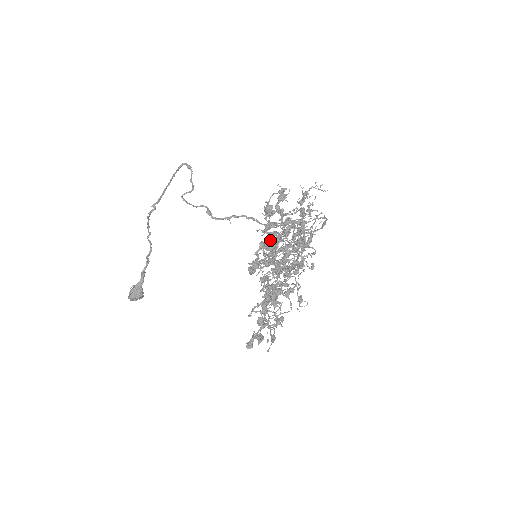
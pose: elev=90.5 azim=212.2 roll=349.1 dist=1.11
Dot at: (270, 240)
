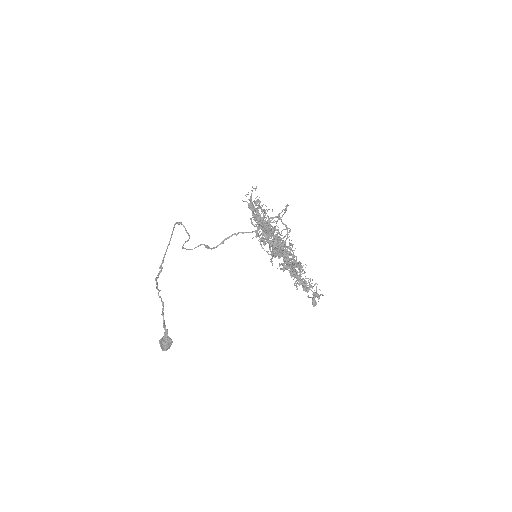
Dot at: (265, 239)
